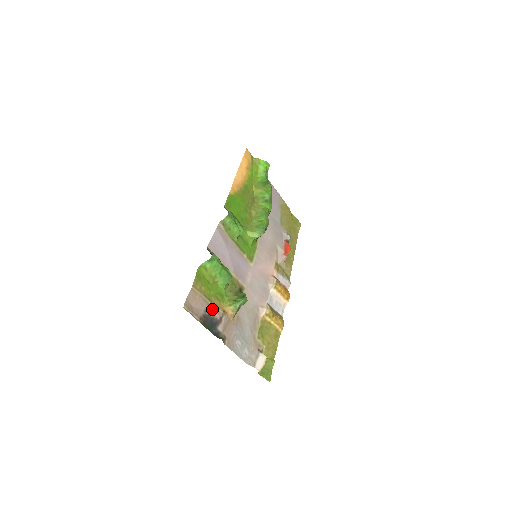
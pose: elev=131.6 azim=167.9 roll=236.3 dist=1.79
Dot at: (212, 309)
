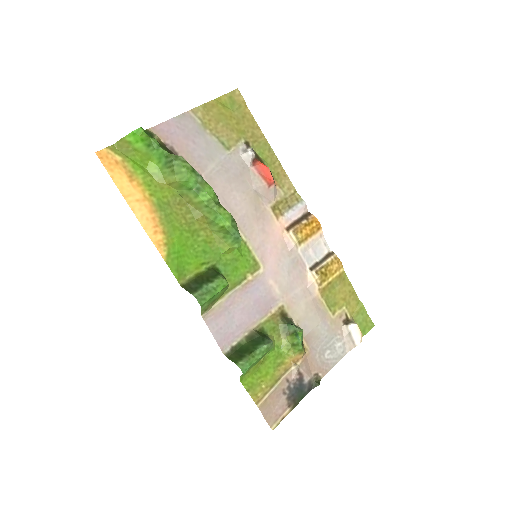
Dot at: (286, 381)
